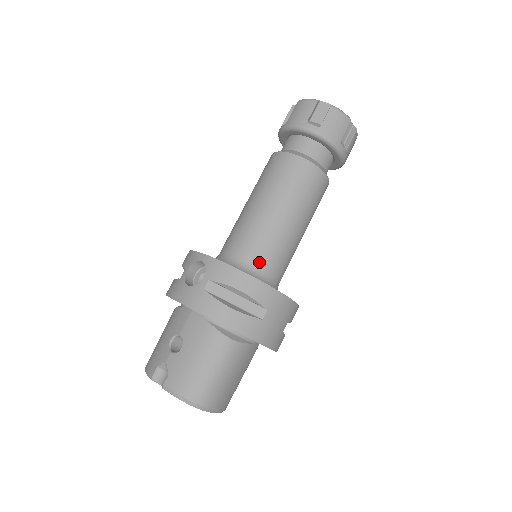
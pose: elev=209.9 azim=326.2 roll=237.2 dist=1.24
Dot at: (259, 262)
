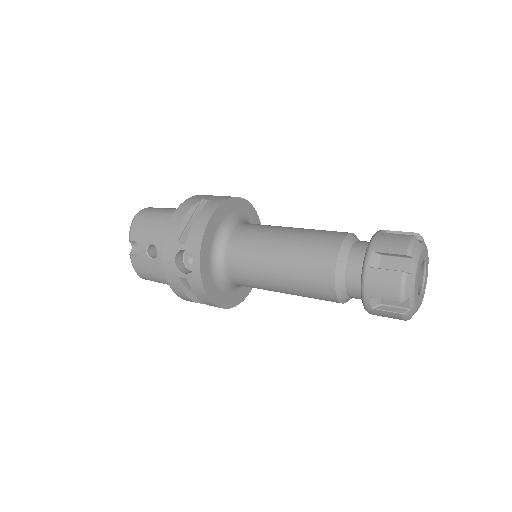
Dot at: (238, 283)
